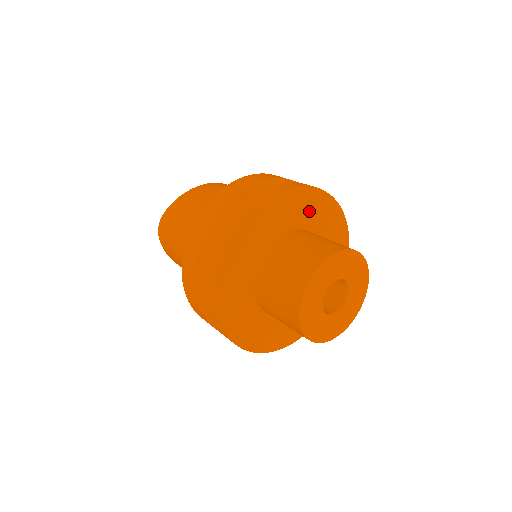
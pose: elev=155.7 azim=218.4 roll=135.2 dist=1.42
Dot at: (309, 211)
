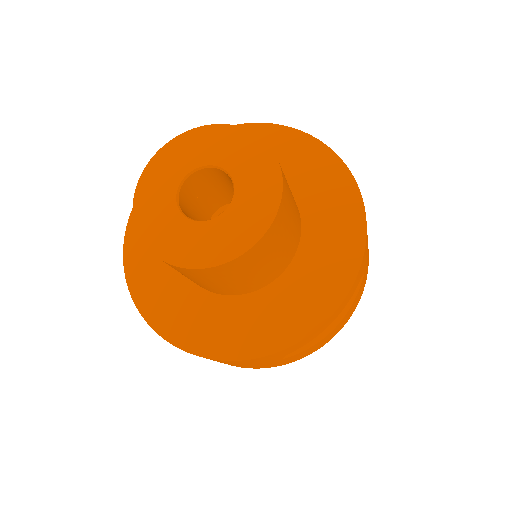
Dot at: (320, 189)
